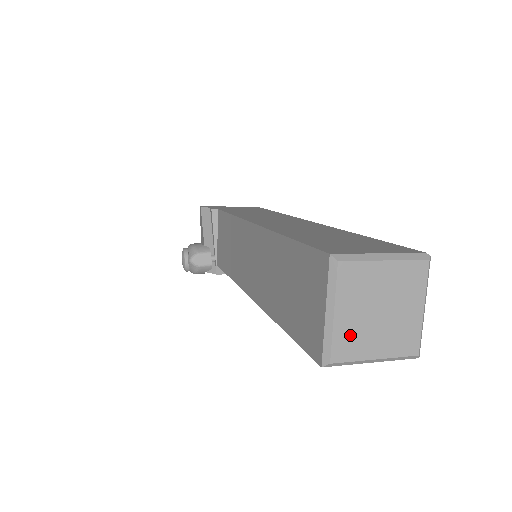
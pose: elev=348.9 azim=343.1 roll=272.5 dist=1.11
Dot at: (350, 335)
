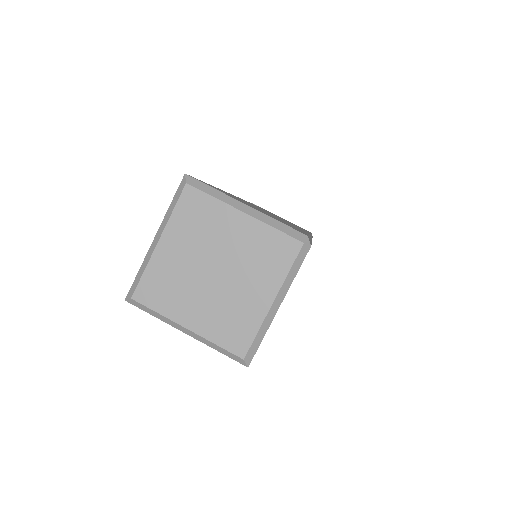
Dot at: (167, 279)
